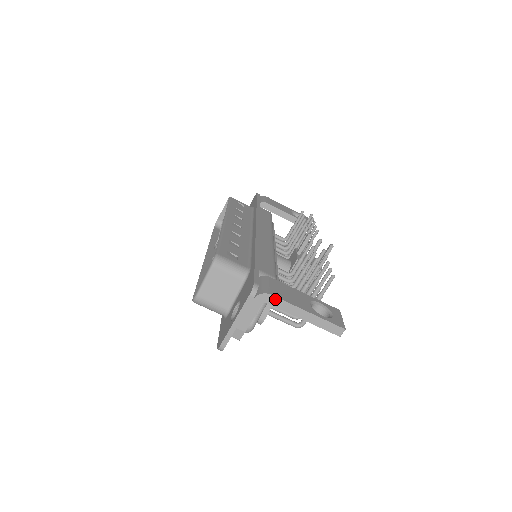
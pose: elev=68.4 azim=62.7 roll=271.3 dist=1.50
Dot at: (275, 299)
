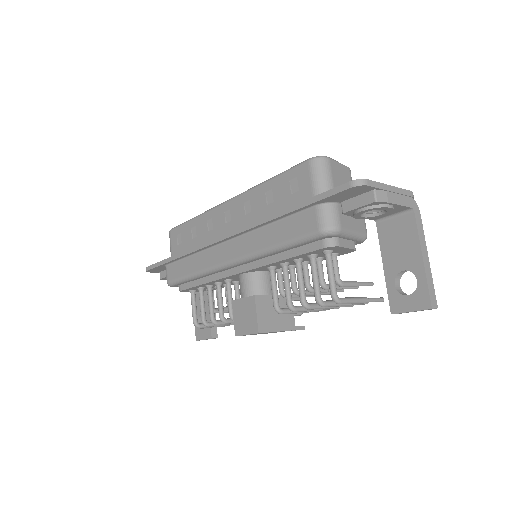
Dot at: (420, 219)
